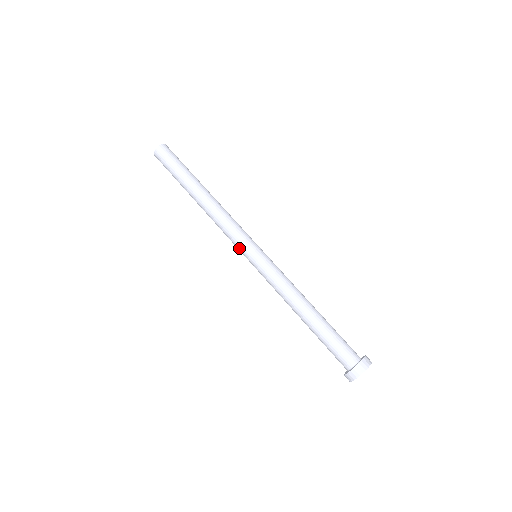
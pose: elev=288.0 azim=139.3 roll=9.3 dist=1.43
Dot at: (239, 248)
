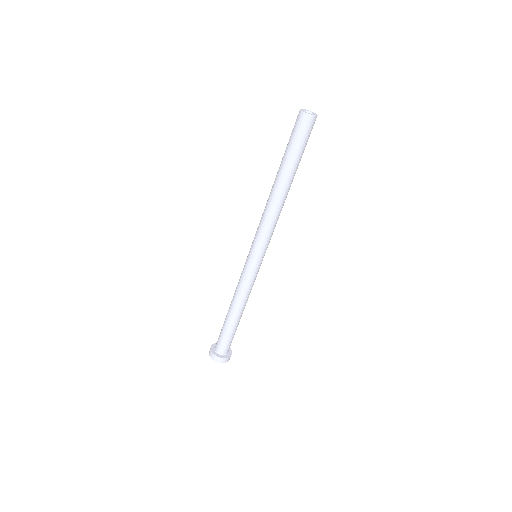
Dot at: (254, 243)
